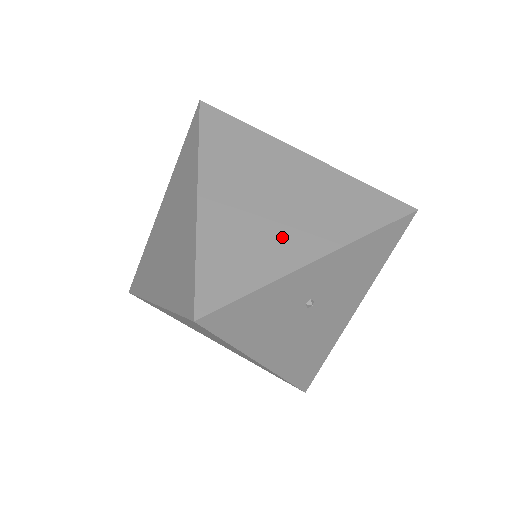
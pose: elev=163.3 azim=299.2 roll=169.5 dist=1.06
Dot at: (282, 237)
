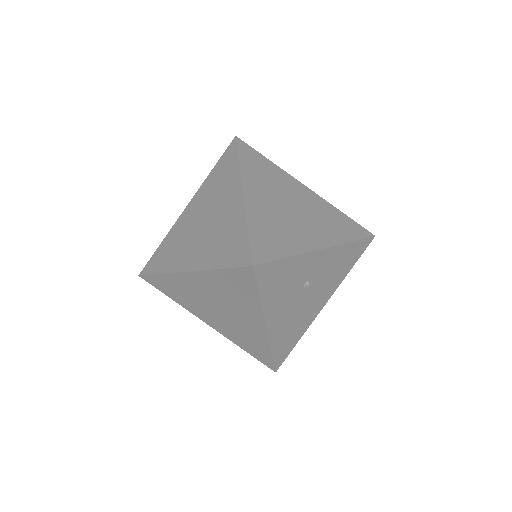
Dot at: (299, 231)
